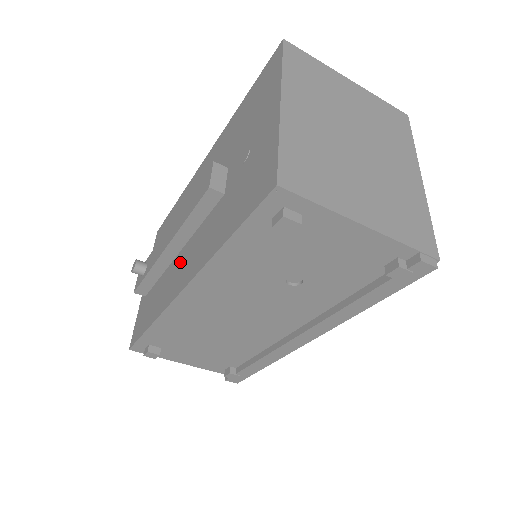
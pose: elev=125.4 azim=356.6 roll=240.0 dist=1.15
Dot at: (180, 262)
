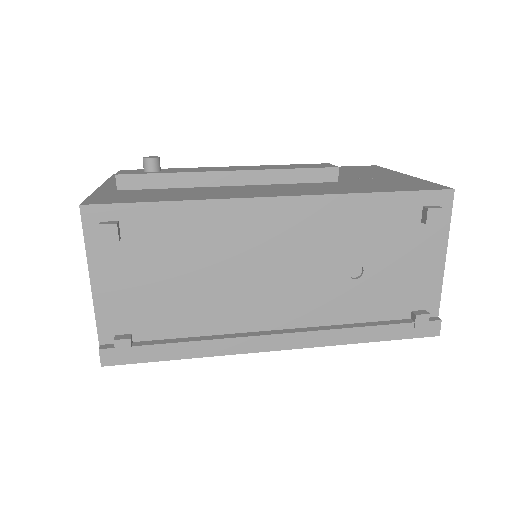
Dot at: (248, 188)
